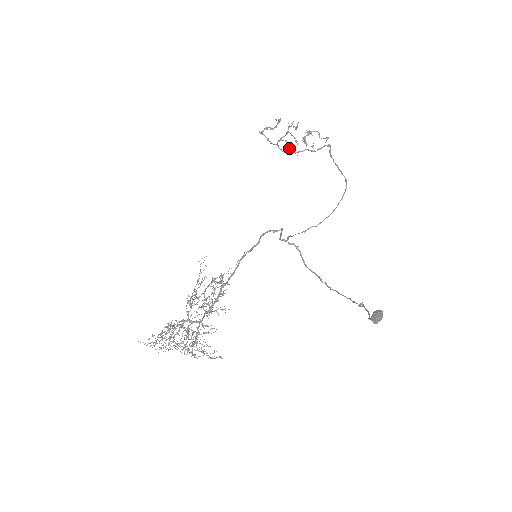
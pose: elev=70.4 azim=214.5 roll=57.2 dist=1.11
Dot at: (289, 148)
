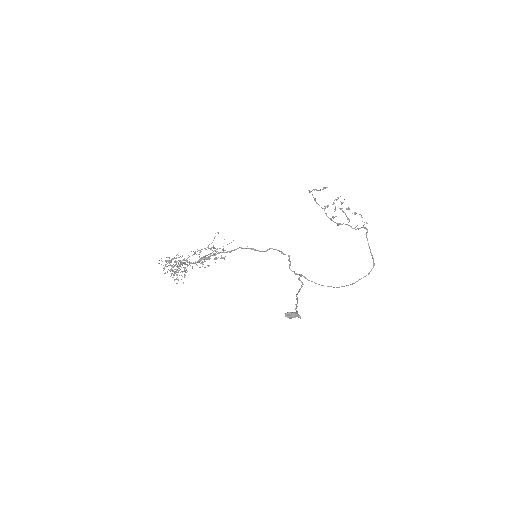
Dot at: (333, 216)
